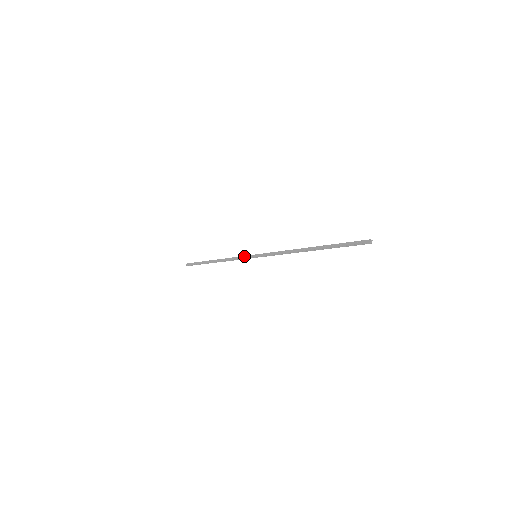
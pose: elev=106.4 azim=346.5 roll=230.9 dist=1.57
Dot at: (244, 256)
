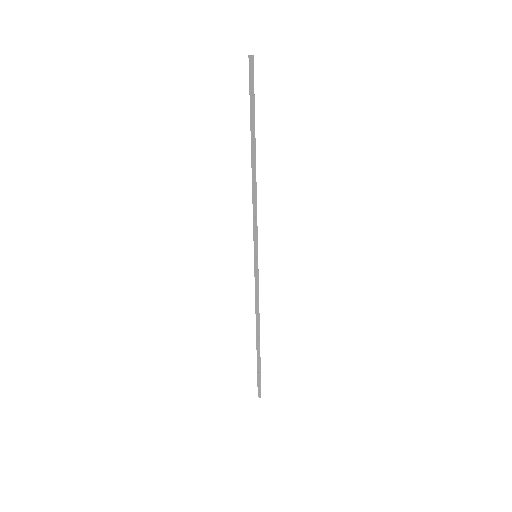
Dot at: occluded
